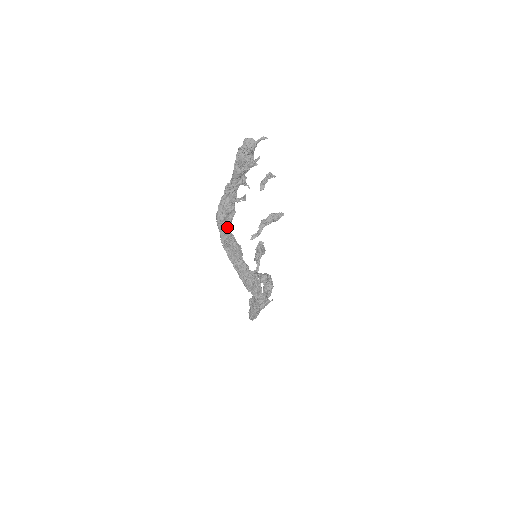
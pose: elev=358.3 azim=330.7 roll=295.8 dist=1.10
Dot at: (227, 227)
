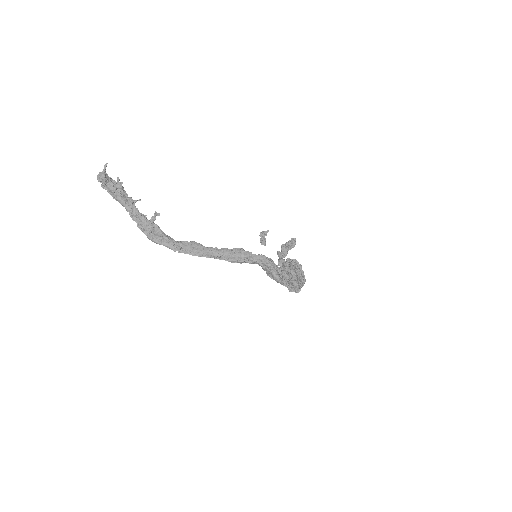
Dot at: (163, 238)
